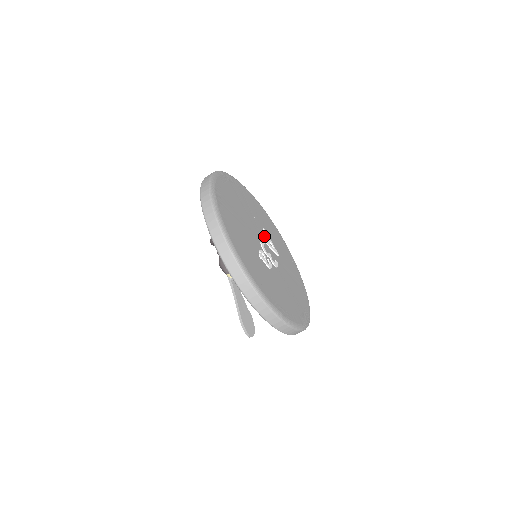
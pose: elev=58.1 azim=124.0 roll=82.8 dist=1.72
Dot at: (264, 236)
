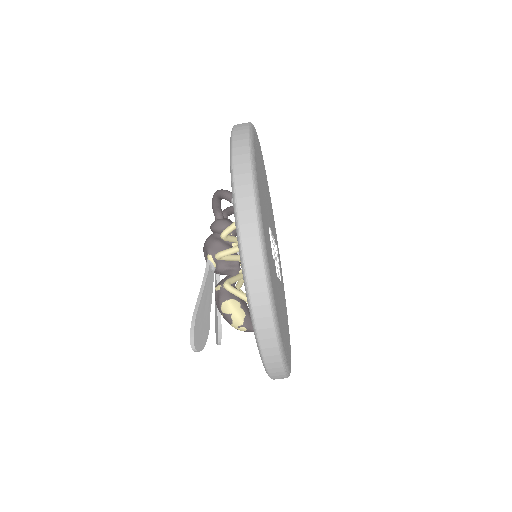
Dot at: occluded
